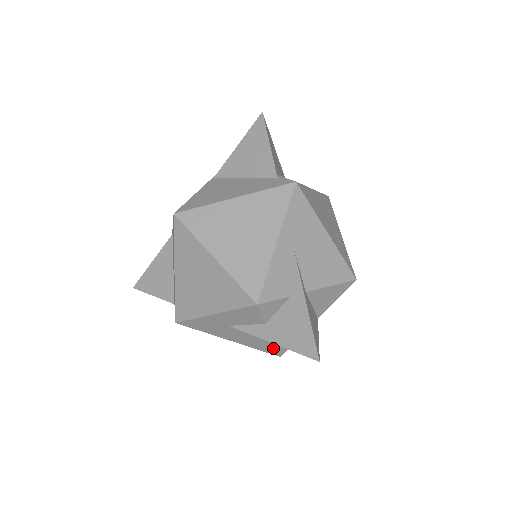
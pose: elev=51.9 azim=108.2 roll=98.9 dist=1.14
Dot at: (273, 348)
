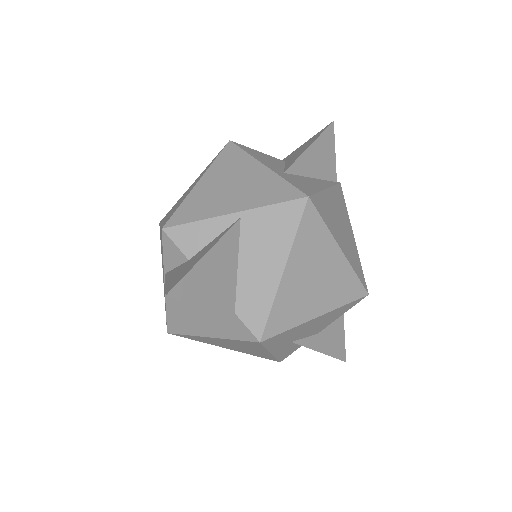
Dot at: occluded
